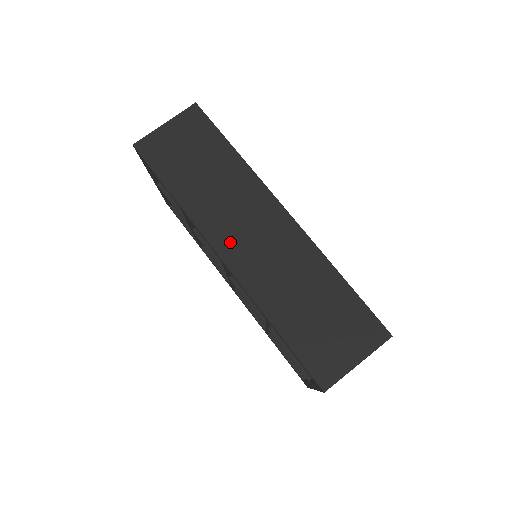
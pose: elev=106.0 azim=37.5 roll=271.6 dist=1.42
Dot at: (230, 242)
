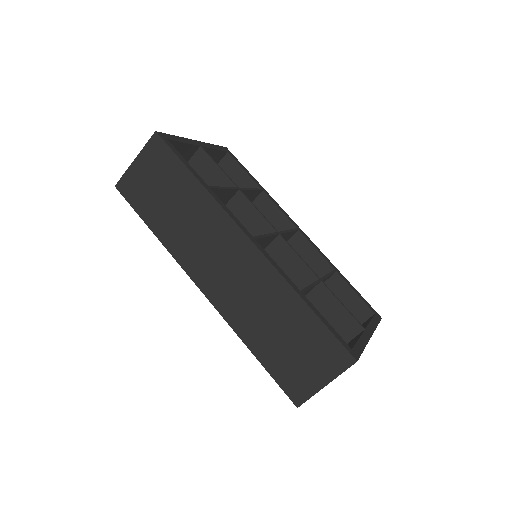
Dot at: (205, 274)
